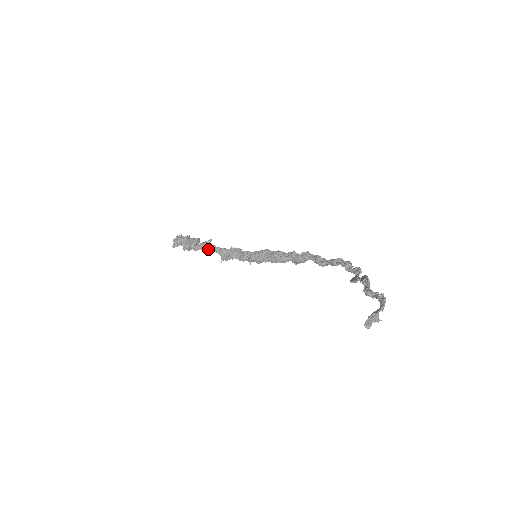
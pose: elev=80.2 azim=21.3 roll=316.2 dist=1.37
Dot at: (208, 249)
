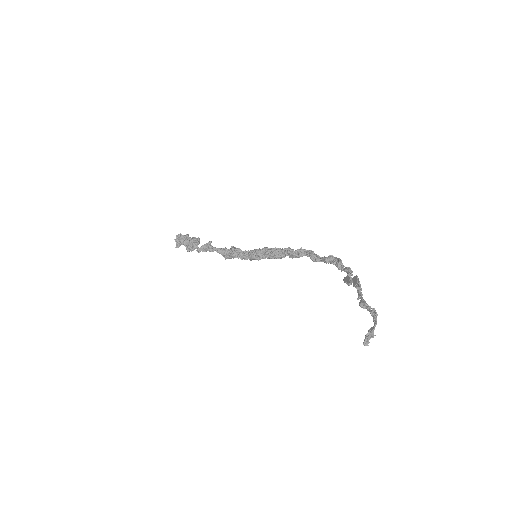
Dot at: (210, 251)
